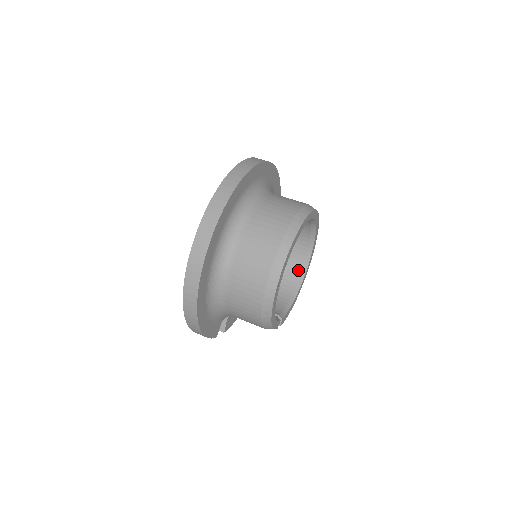
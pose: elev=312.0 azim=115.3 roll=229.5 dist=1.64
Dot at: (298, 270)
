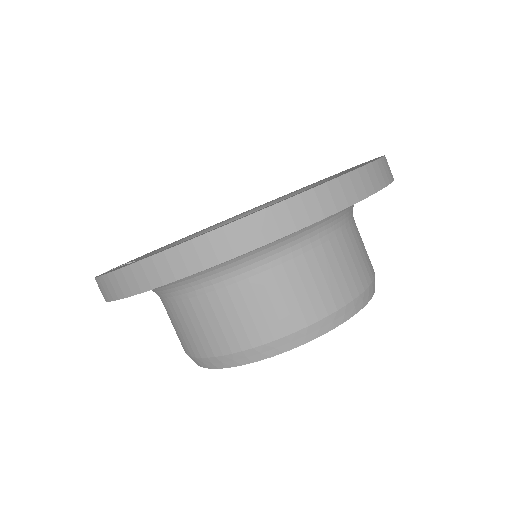
Dot at: occluded
